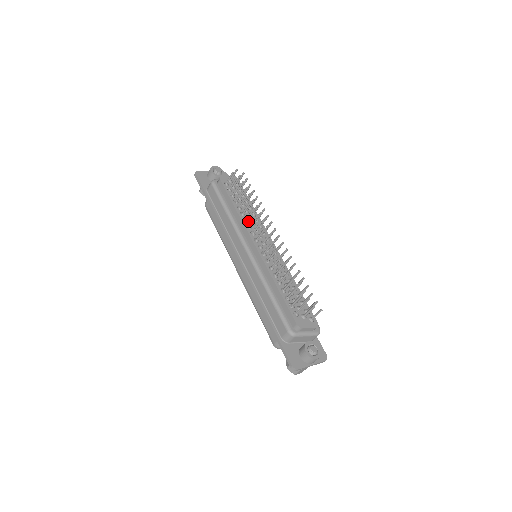
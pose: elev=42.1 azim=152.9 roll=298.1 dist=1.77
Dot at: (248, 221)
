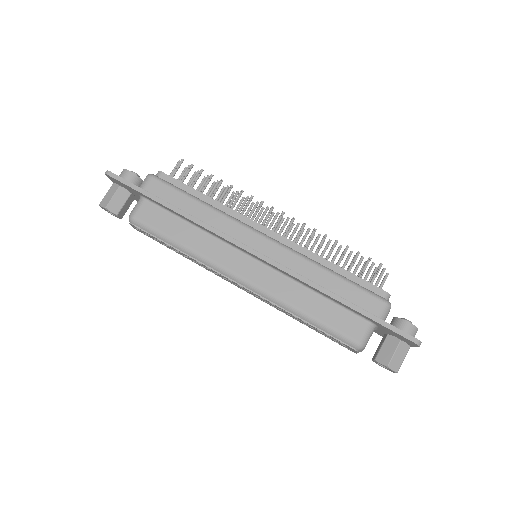
Dot at: occluded
